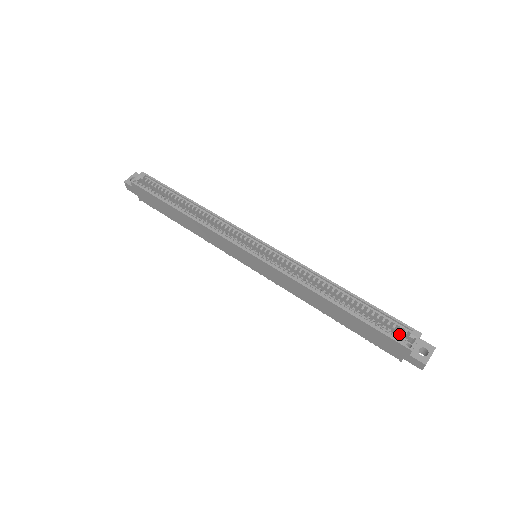
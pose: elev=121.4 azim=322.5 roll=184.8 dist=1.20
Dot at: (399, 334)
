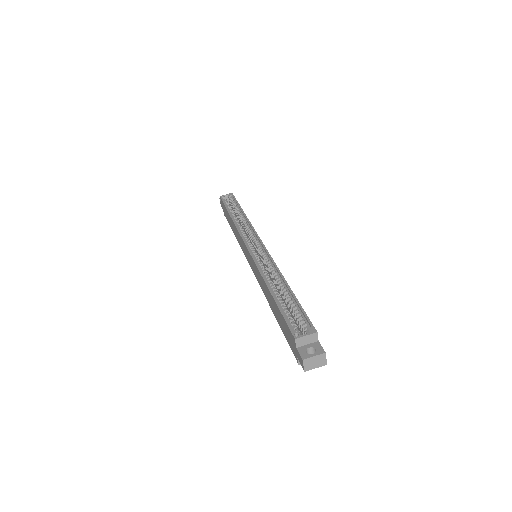
Dot at: occluded
